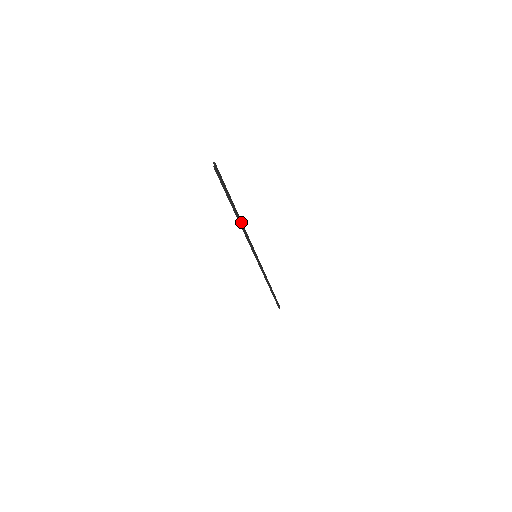
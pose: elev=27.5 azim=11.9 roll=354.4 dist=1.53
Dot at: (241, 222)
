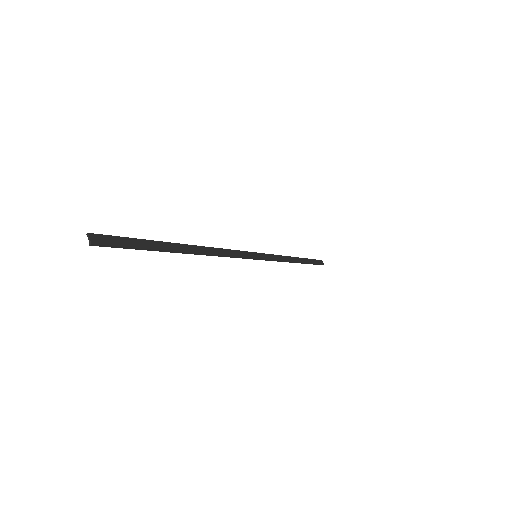
Dot at: (203, 249)
